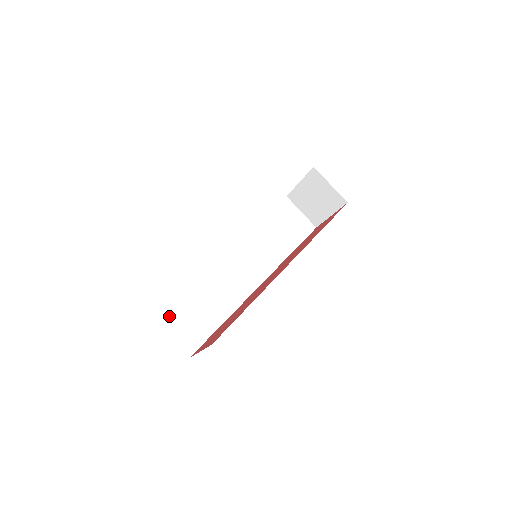
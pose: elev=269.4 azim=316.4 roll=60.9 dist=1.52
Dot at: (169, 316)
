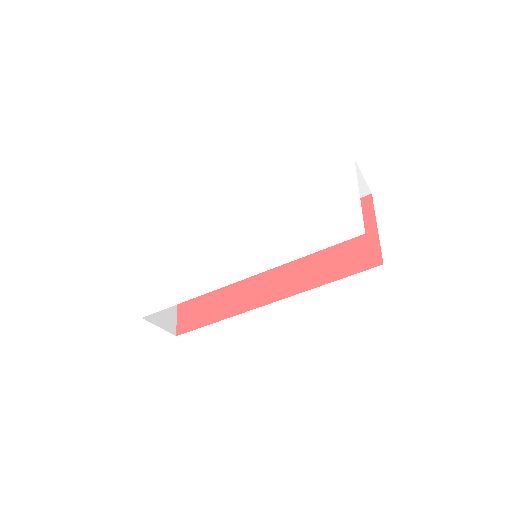
Dot at: occluded
